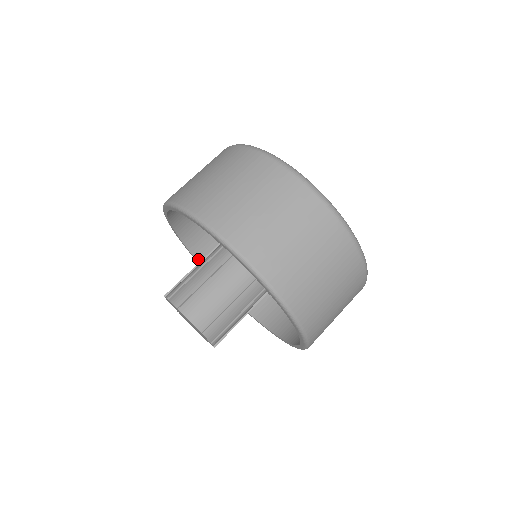
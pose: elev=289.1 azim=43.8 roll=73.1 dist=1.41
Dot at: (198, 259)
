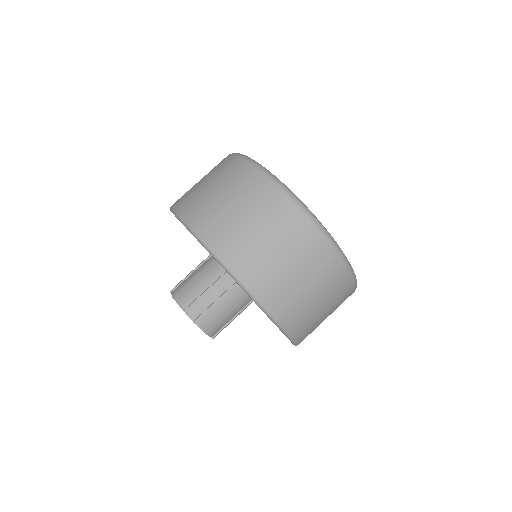
Dot at: occluded
